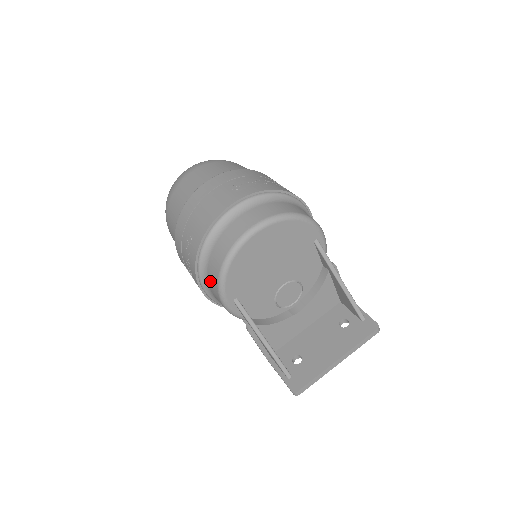
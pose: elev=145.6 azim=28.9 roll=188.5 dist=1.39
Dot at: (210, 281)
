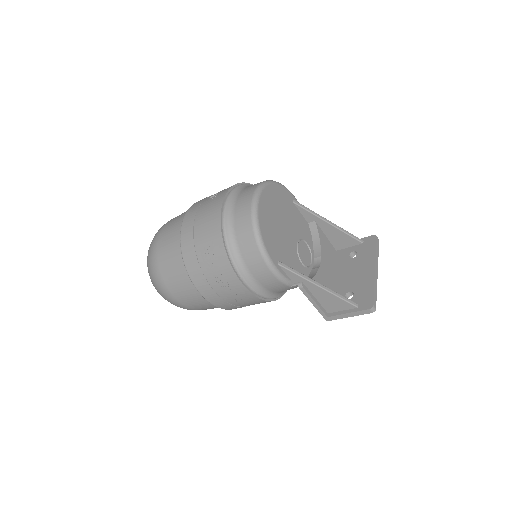
Dot at: (250, 262)
